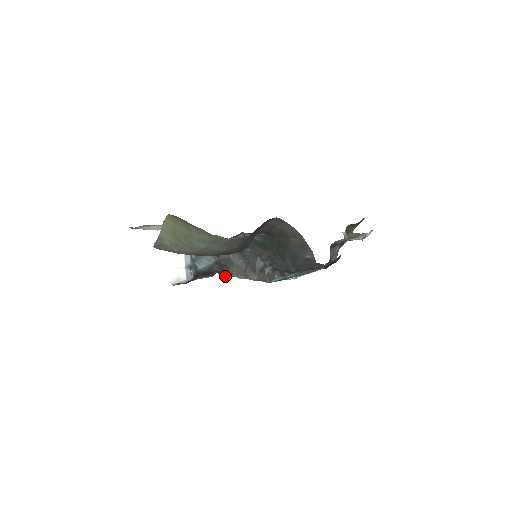
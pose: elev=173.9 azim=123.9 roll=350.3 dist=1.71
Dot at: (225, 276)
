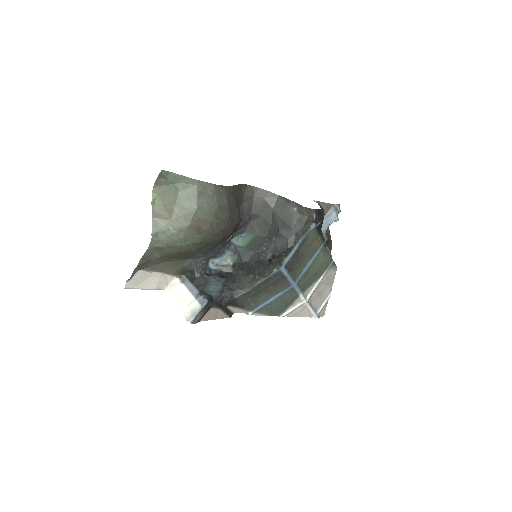
Dot at: (239, 295)
